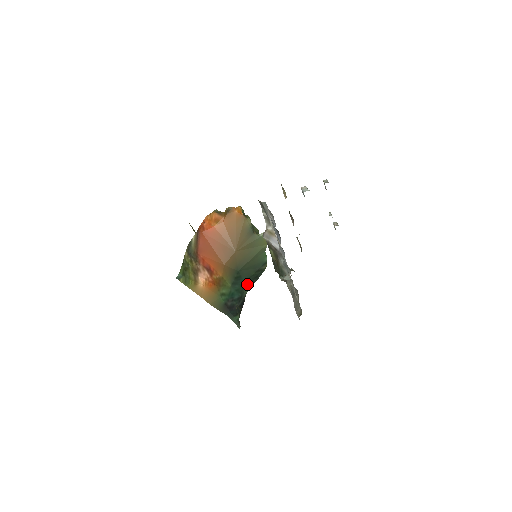
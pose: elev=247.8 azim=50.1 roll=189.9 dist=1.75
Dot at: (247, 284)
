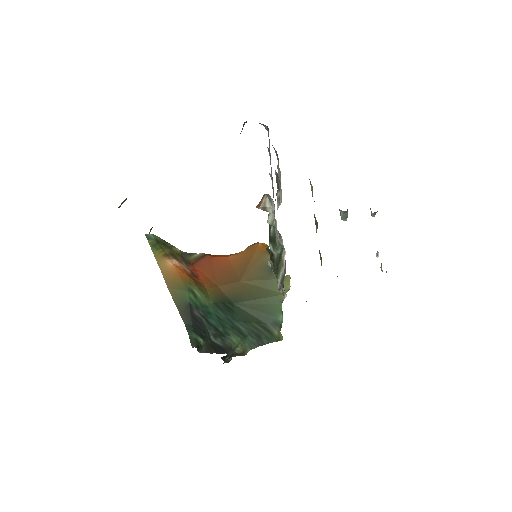
Dot at: (239, 331)
